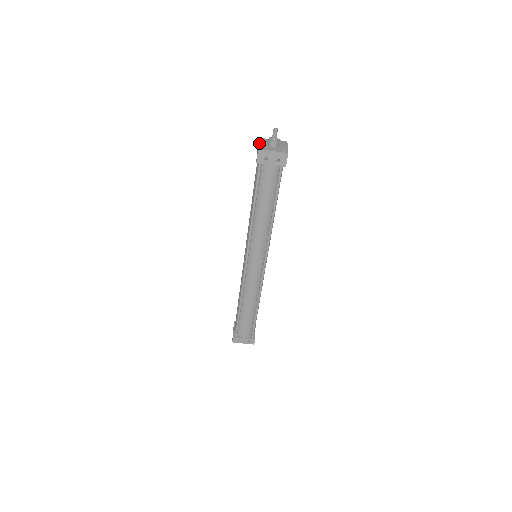
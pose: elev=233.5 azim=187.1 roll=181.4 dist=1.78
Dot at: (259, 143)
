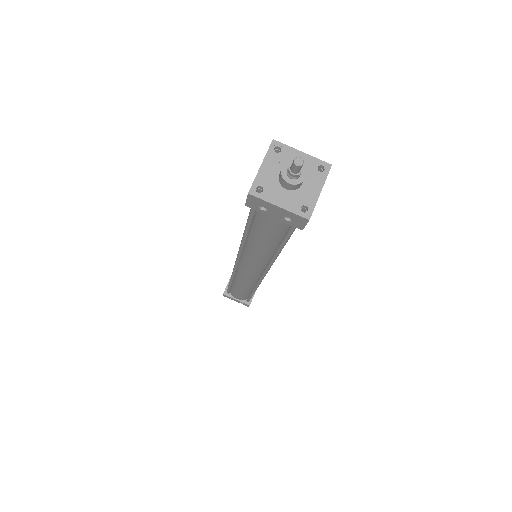
Dot at: (262, 166)
